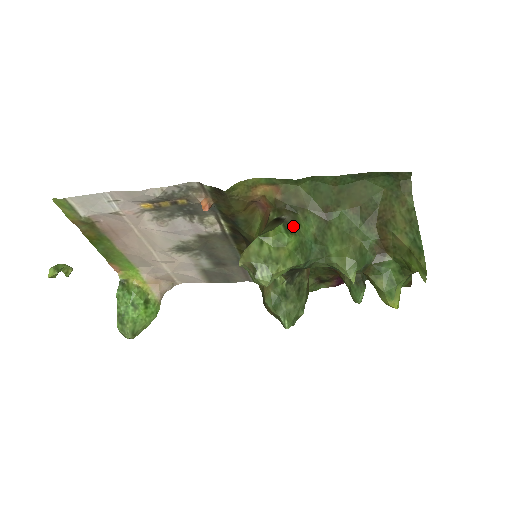
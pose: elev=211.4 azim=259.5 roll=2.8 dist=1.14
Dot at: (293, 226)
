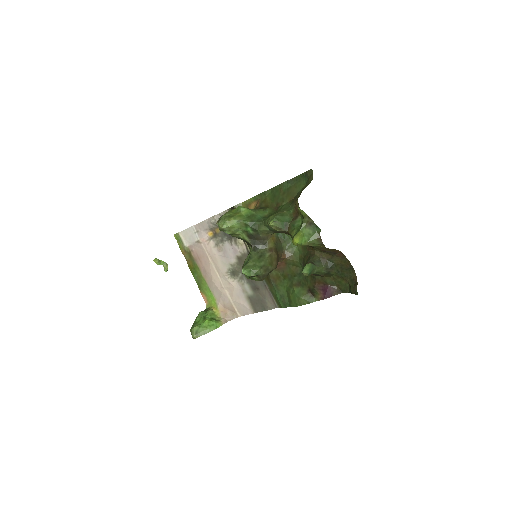
Dot at: (252, 209)
